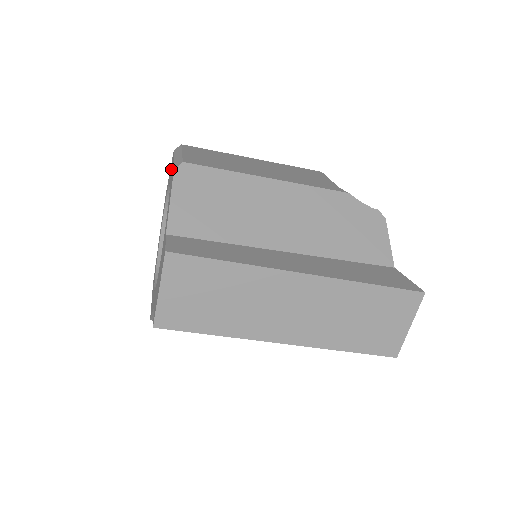
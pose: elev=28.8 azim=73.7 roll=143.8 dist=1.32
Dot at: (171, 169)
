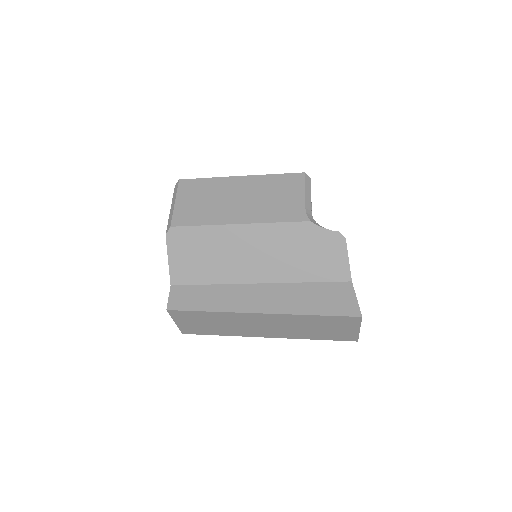
Dot at: occluded
